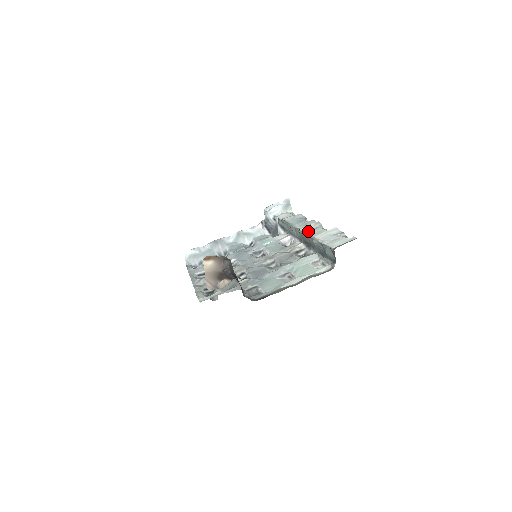
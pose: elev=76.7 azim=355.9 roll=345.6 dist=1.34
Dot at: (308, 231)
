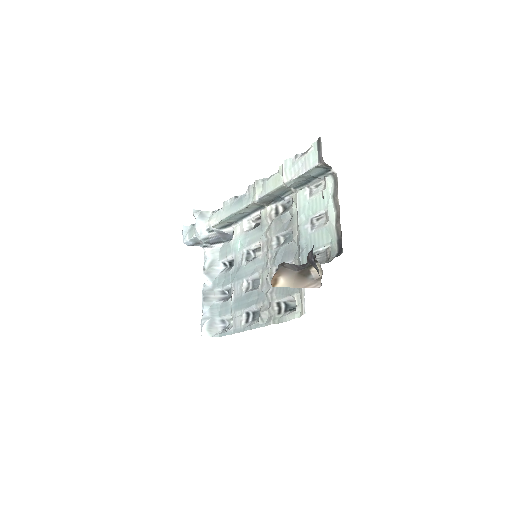
Dot at: (264, 192)
